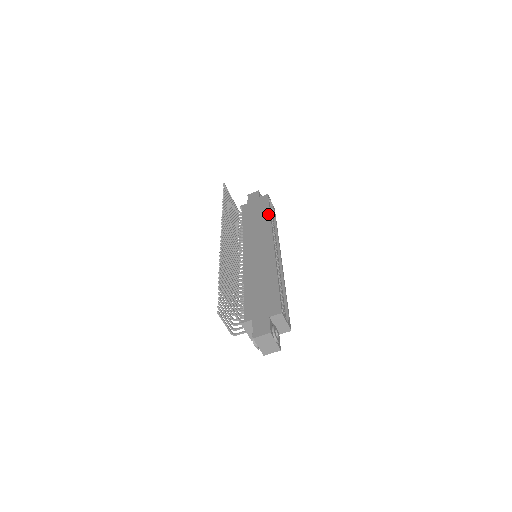
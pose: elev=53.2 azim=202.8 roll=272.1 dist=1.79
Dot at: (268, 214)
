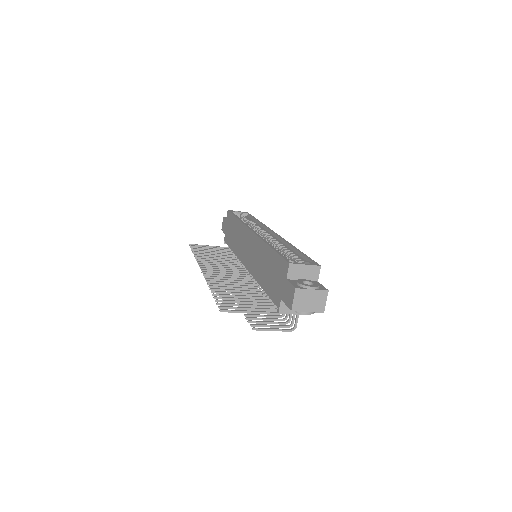
Dot at: (236, 220)
